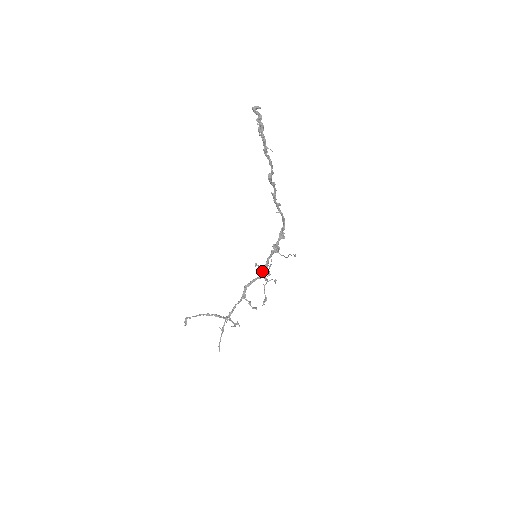
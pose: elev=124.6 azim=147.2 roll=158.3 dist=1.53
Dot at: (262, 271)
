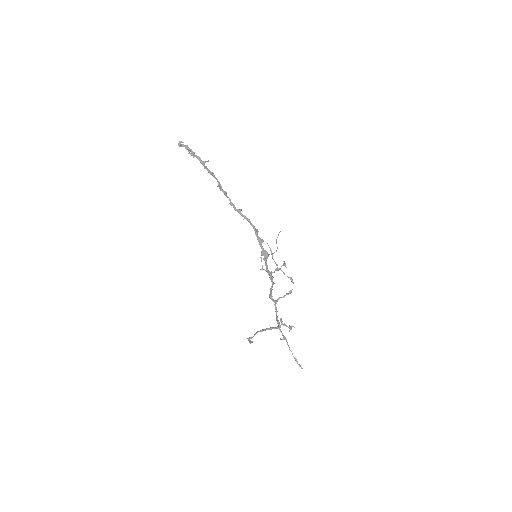
Dot at: (270, 272)
